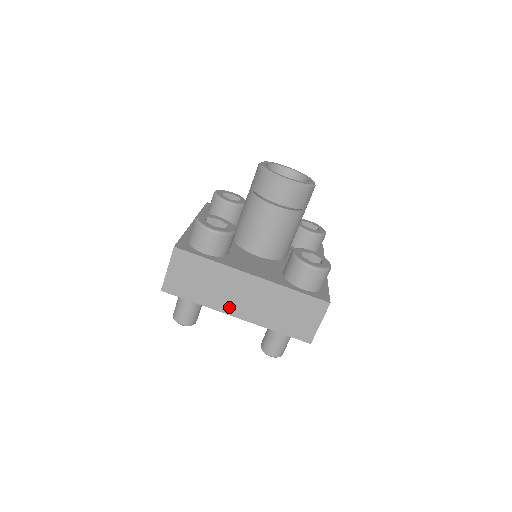
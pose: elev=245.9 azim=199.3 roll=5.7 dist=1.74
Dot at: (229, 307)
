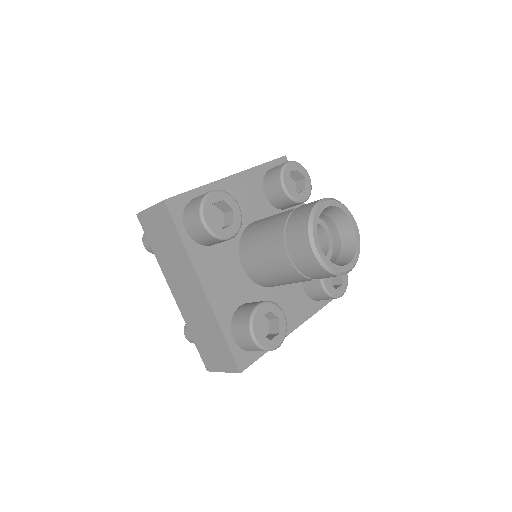
Dot at: (173, 283)
